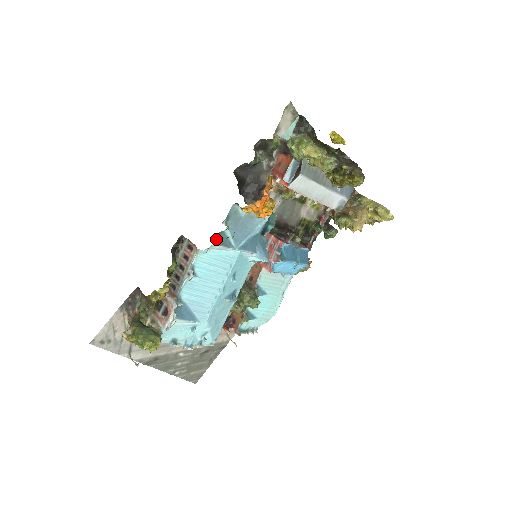
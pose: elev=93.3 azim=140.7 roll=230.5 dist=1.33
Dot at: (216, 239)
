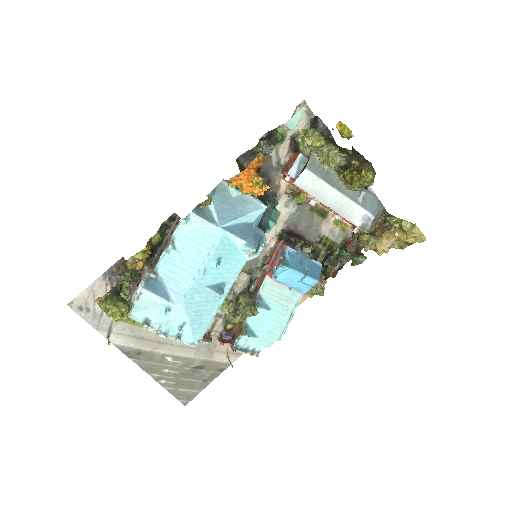
Dot at: (197, 209)
